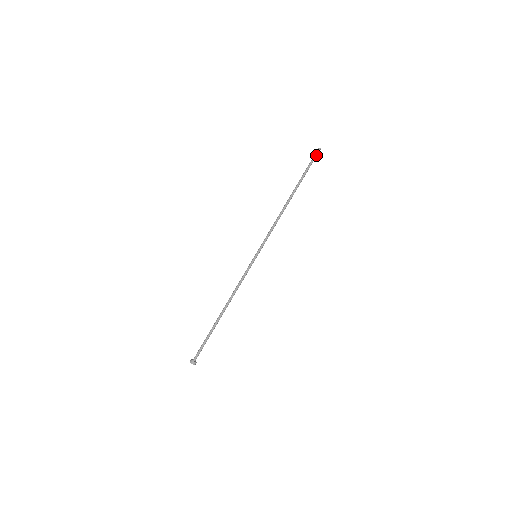
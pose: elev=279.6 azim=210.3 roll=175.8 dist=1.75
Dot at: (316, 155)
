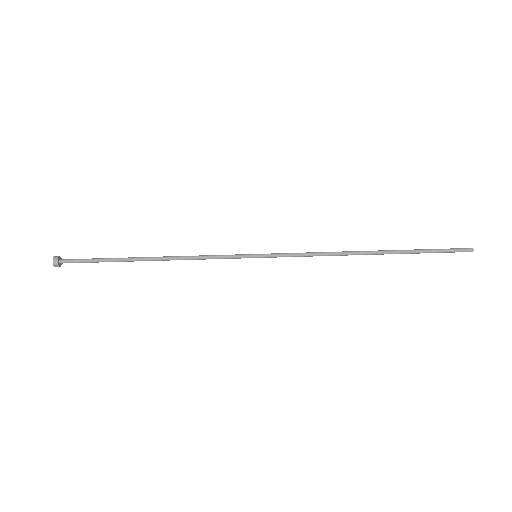
Dot at: (459, 249)
